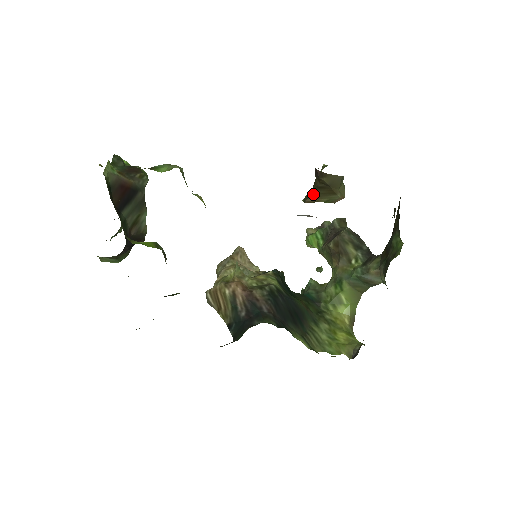
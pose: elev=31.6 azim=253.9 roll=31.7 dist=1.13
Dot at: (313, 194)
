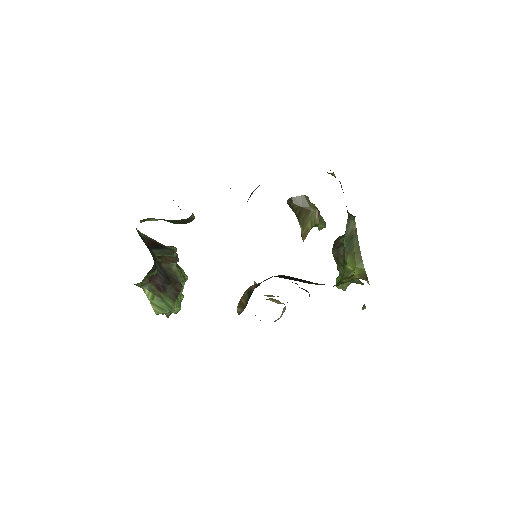
Dot at: (301, 226)
